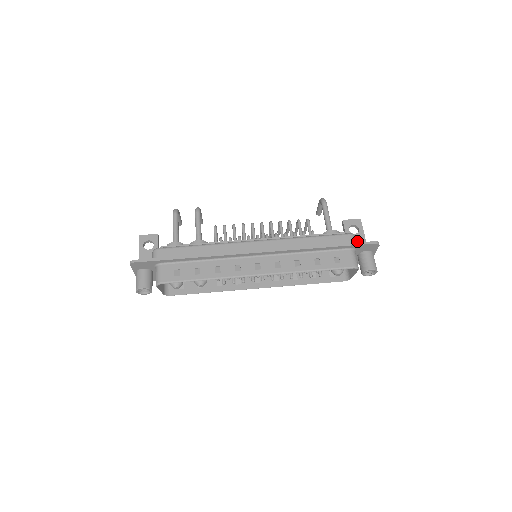
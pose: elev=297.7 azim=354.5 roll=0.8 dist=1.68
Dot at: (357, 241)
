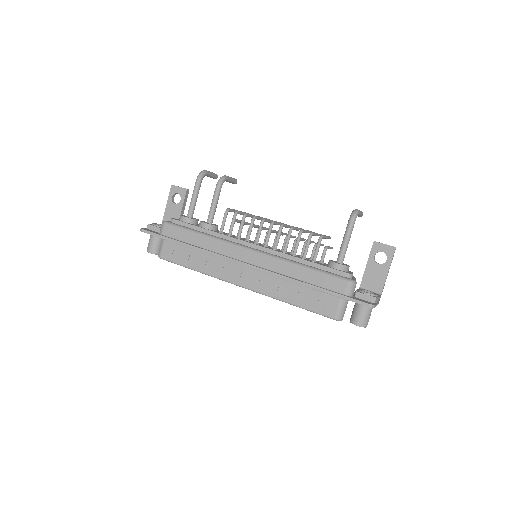
Dot at: (376, 274)
